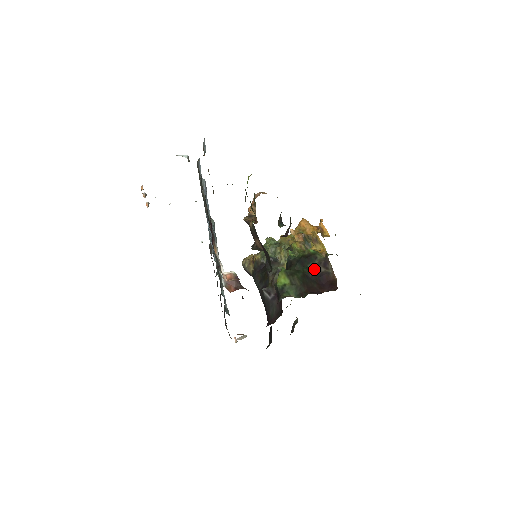
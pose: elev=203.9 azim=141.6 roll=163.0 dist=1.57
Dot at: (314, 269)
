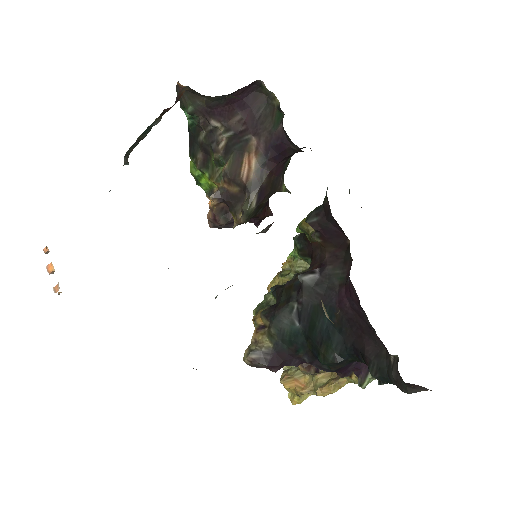
Dot at: occluded
